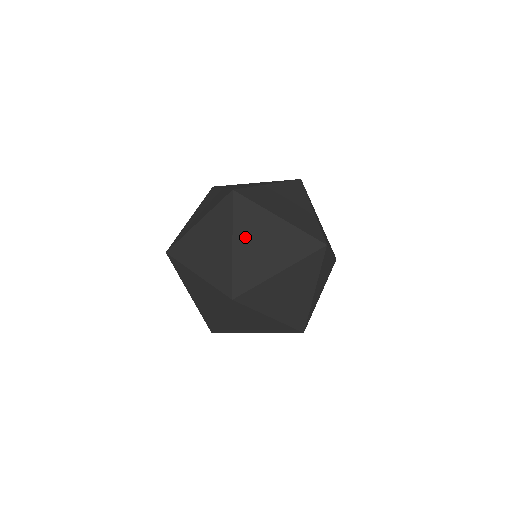
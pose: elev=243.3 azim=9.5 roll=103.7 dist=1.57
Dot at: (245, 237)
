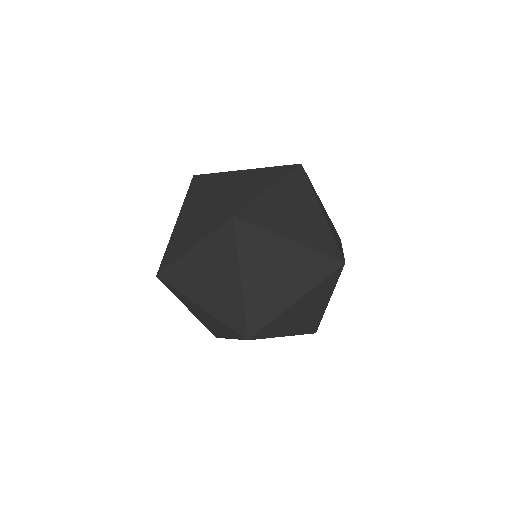
Dot at: (284, 194)
